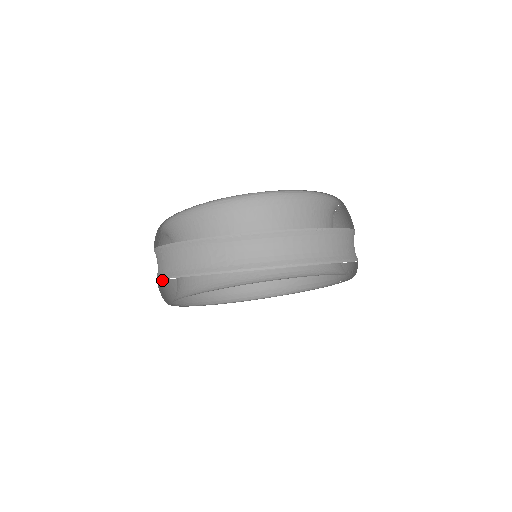
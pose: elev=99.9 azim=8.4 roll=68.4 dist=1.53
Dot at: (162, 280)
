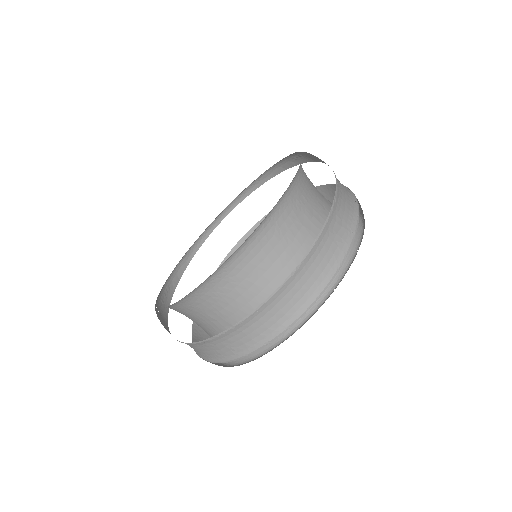
Dot at: occluded
